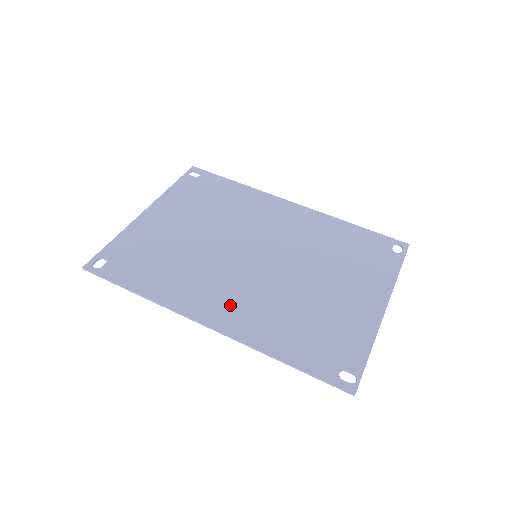
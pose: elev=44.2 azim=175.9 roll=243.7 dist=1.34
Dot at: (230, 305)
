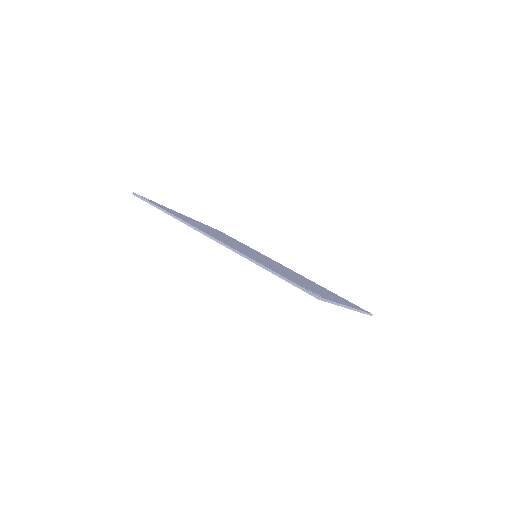
Dot at: occluded
